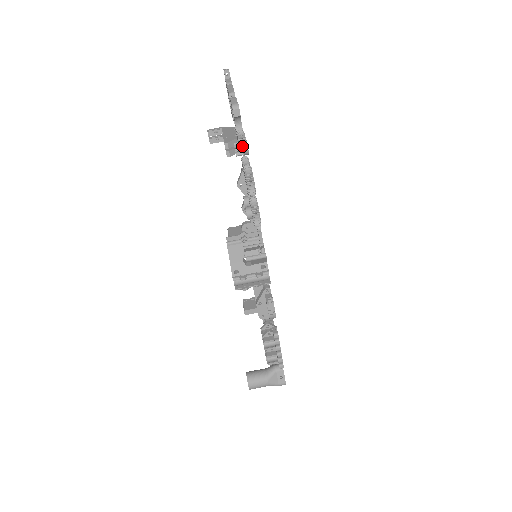
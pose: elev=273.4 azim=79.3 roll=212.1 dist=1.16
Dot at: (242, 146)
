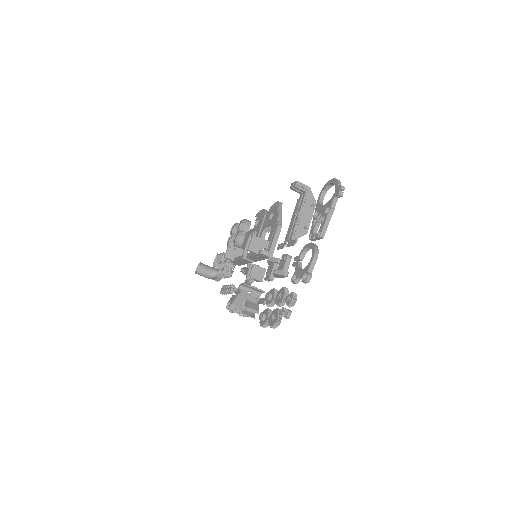
Dot at: (286, 317)
